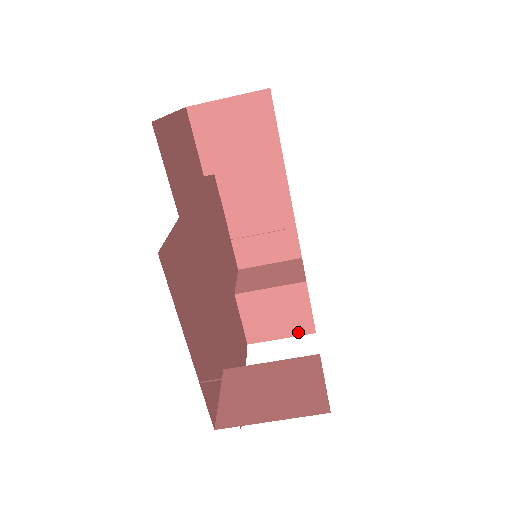
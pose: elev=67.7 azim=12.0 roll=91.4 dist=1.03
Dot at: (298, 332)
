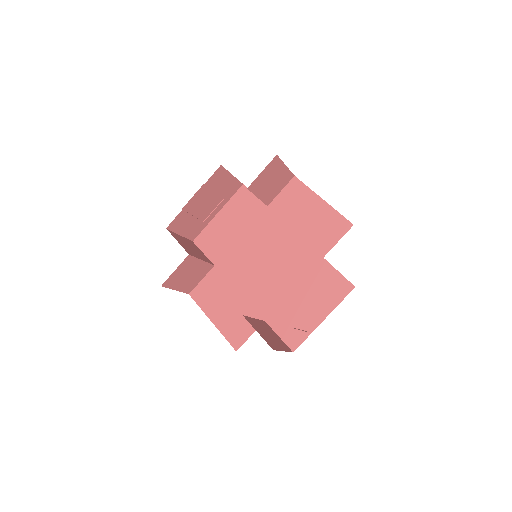
Dot at: (184, 290)
